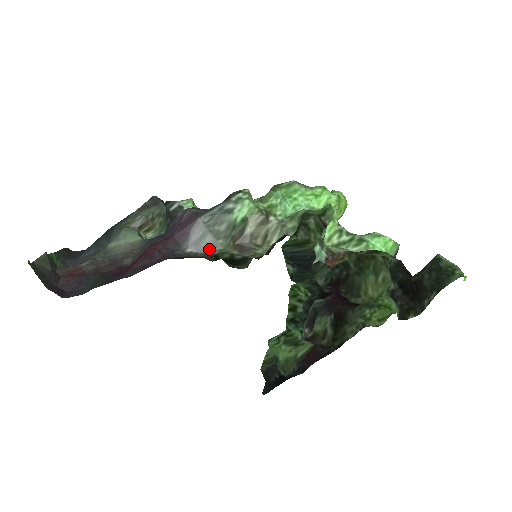
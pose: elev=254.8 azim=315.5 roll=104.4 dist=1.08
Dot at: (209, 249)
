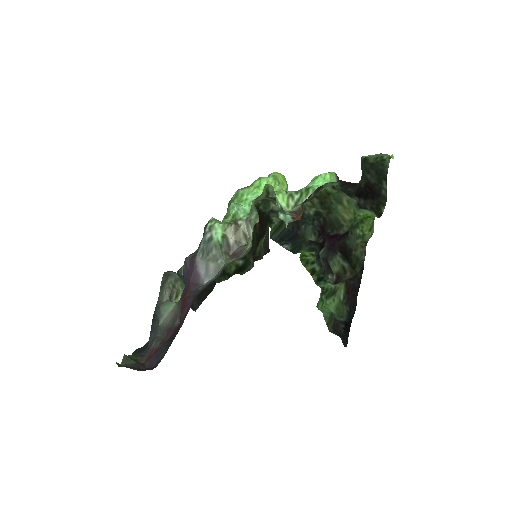
Dot at: (217, 271)
